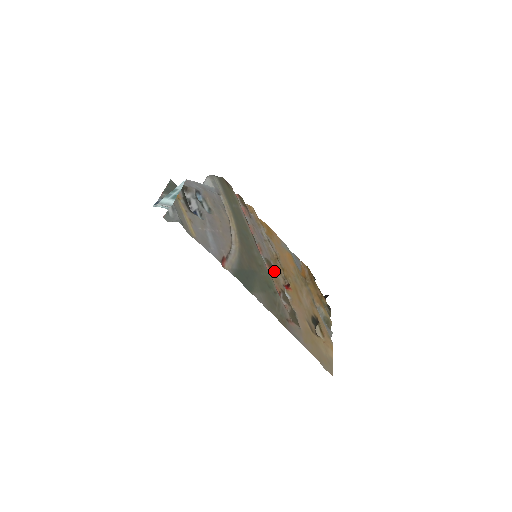
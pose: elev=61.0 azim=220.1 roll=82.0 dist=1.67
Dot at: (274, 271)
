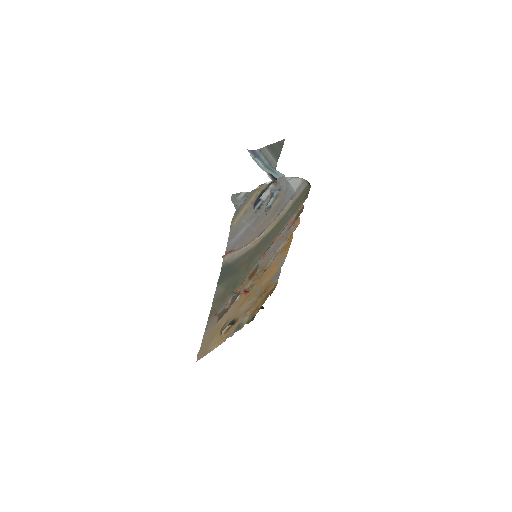
Dot at: occluded
